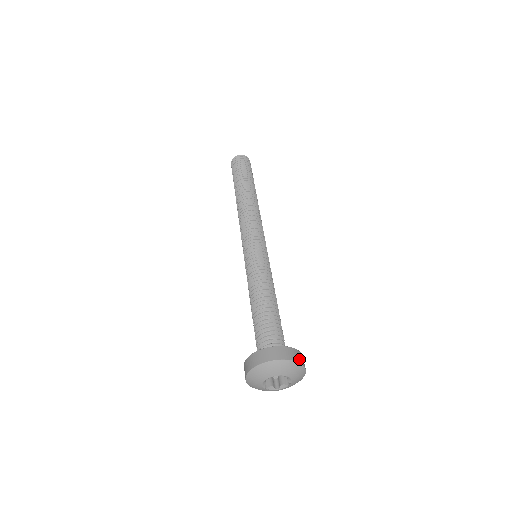
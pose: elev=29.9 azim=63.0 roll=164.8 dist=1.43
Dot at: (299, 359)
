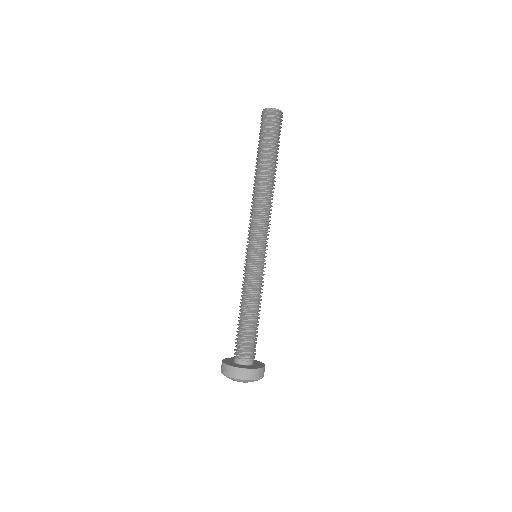
Dot at: (254, 377)
